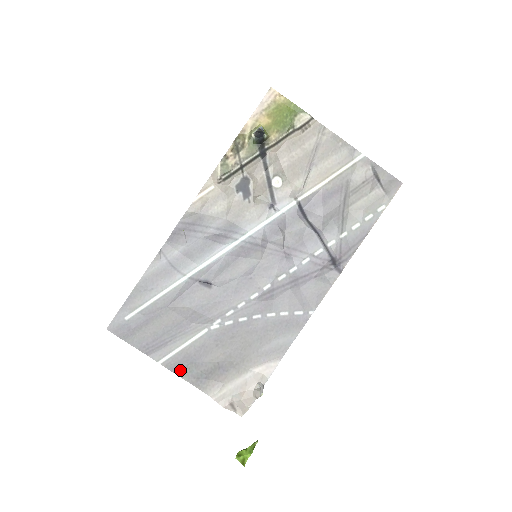
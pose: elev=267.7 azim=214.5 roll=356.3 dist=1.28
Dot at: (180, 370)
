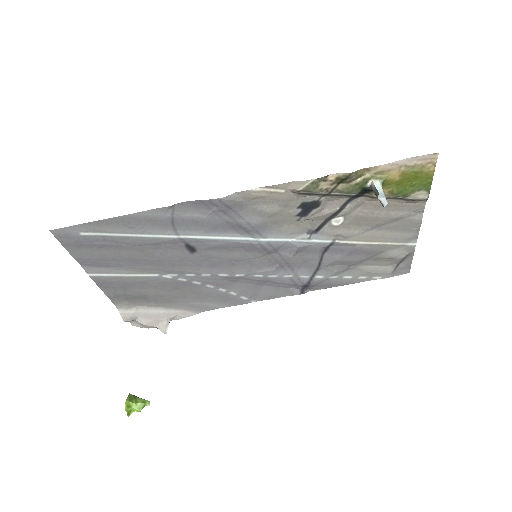
Dot at: (106, 286)
